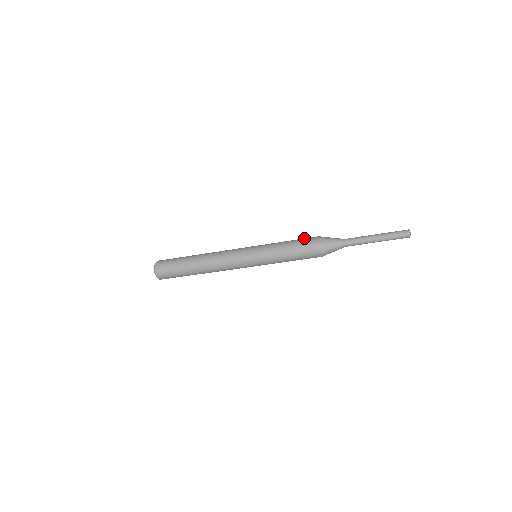
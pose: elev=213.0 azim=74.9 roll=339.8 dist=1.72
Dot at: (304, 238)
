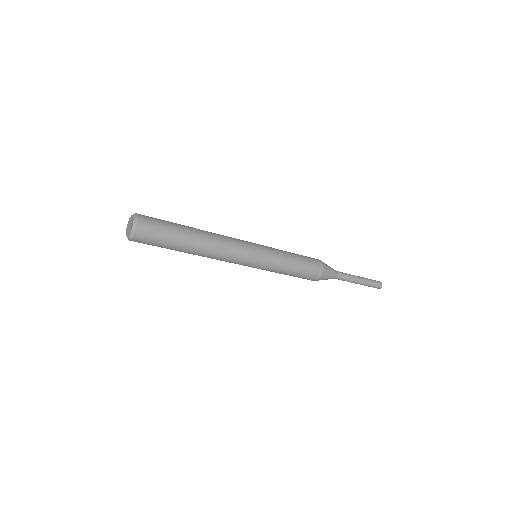
Dot at: occluded
